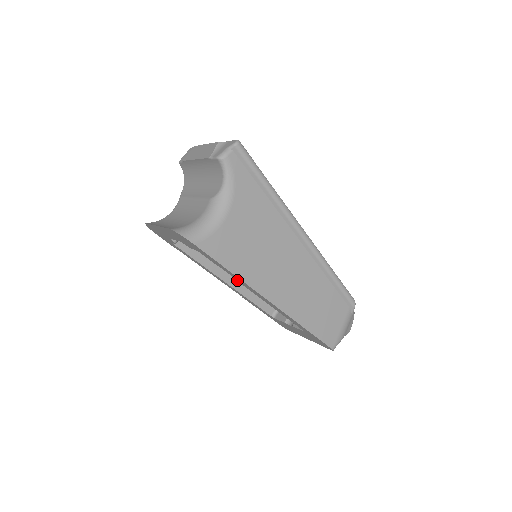
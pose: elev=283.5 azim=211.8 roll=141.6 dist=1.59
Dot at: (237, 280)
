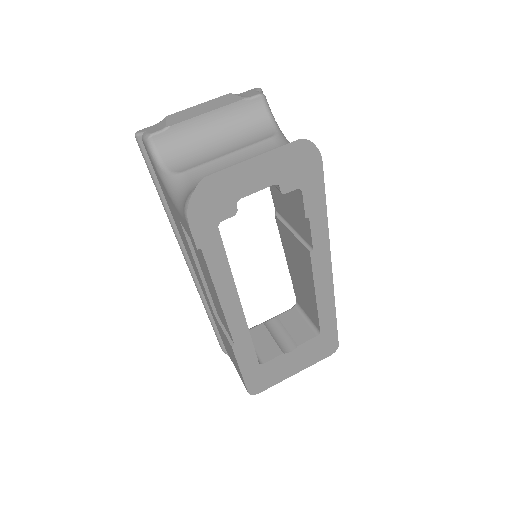
Dot at: occluded
